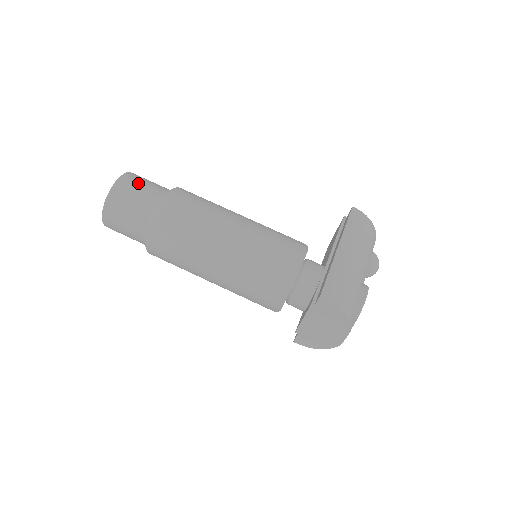
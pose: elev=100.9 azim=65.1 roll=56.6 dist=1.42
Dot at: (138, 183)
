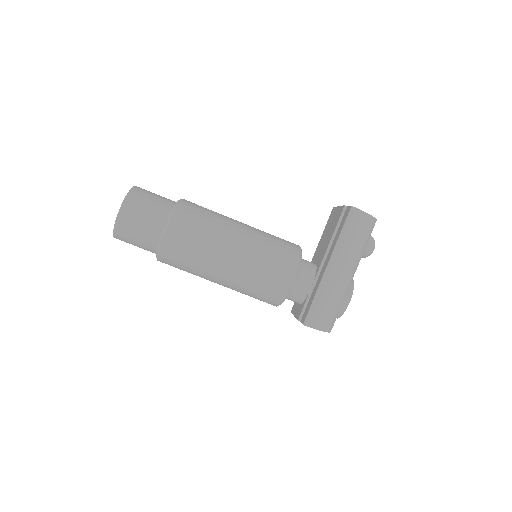
Dot at: (137, 216)
